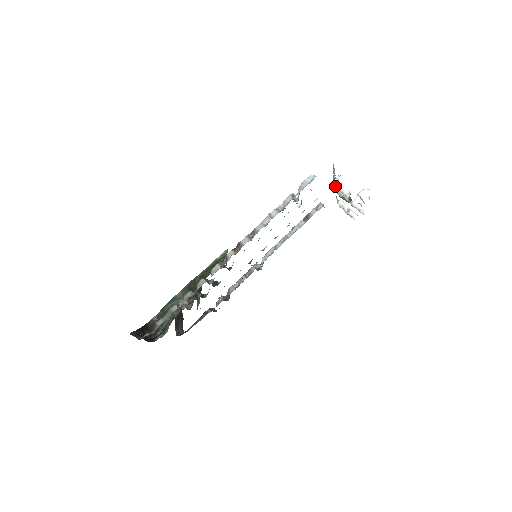
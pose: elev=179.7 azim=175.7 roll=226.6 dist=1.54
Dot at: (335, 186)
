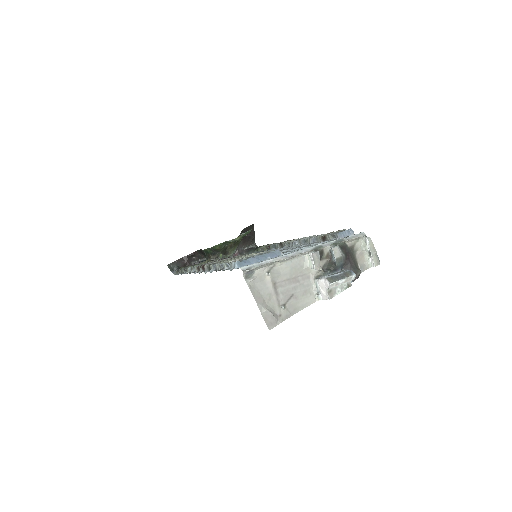
Dot at: (307, 254)
